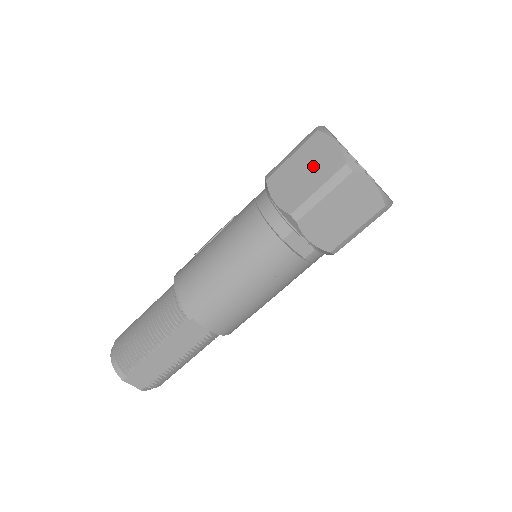
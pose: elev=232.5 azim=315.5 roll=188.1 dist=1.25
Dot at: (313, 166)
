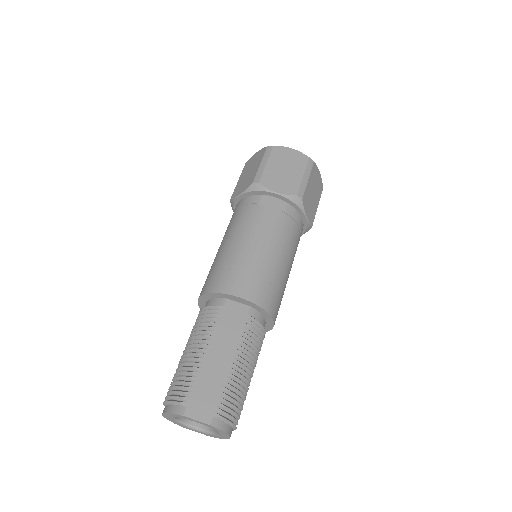
Dot at: (252, 166)
